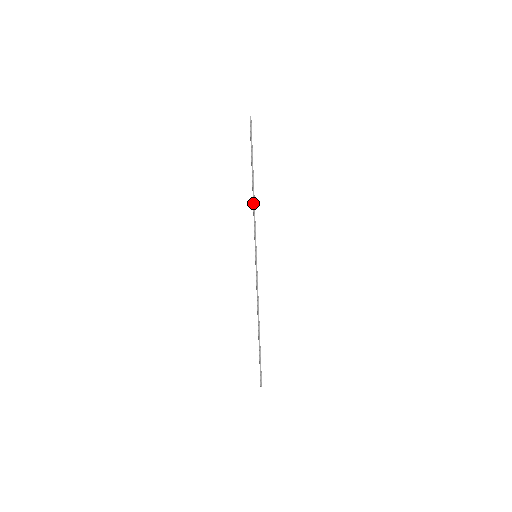
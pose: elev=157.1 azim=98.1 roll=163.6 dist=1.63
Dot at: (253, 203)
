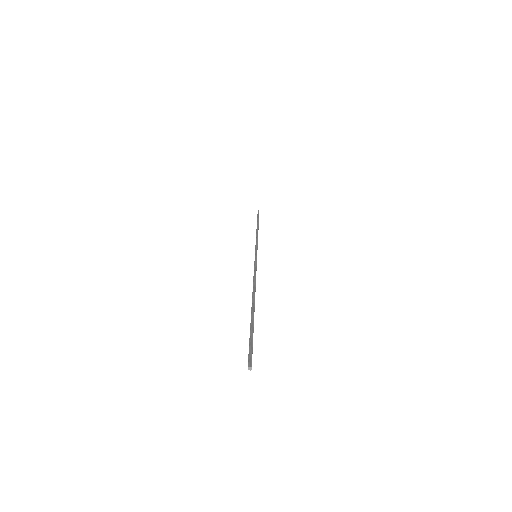
Dot at: (253, 287)
